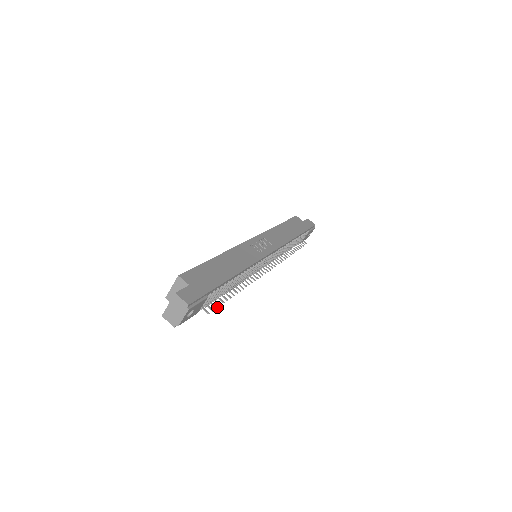
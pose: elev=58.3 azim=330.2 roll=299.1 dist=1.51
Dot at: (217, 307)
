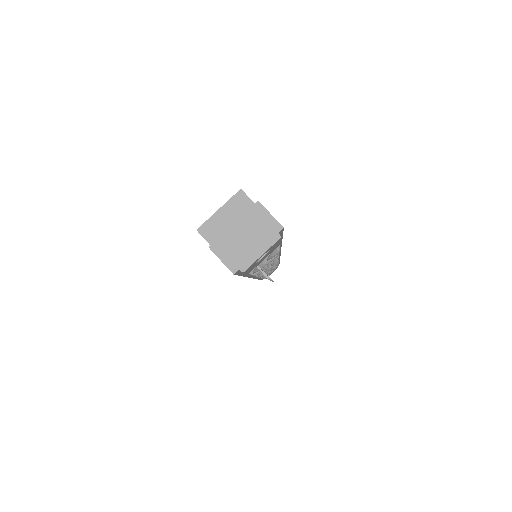
Dot at: occluded
